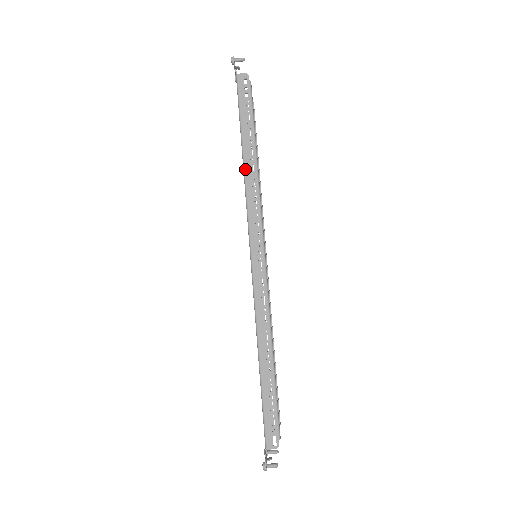
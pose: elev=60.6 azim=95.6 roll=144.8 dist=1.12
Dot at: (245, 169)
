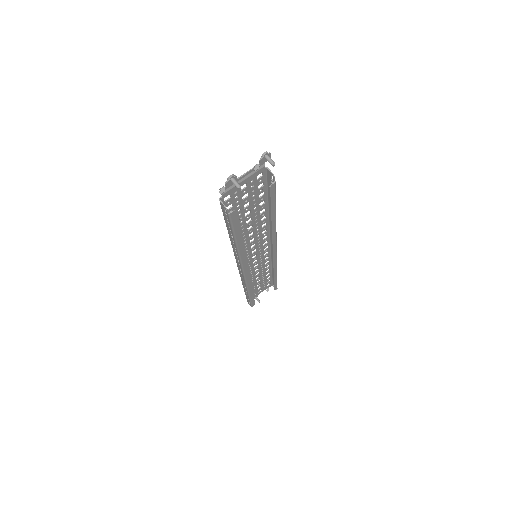
Dot at: (272, 264)
